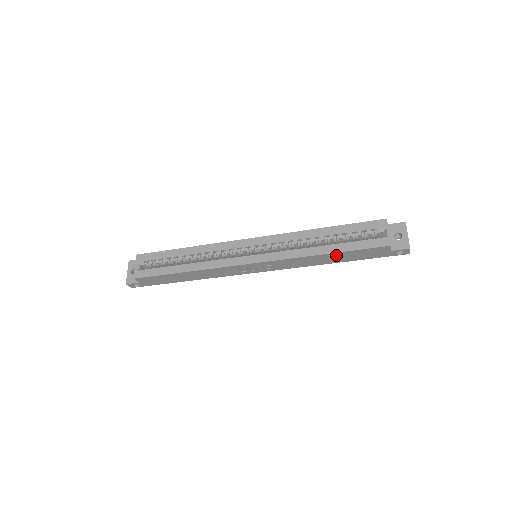
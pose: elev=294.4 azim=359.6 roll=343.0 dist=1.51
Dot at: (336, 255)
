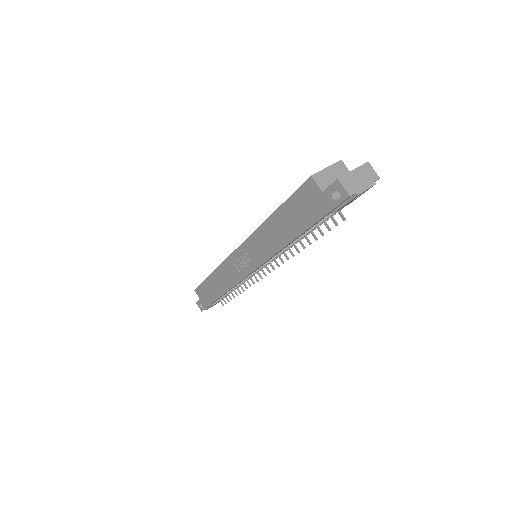
Dot at: (281, 217)
